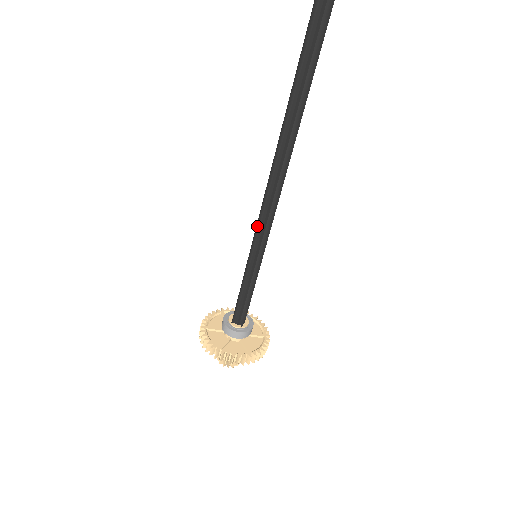
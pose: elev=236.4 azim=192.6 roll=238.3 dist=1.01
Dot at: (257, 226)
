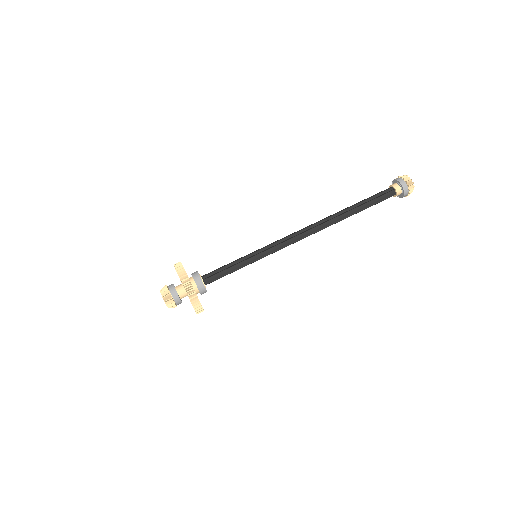
Dot at: (275, 241)
